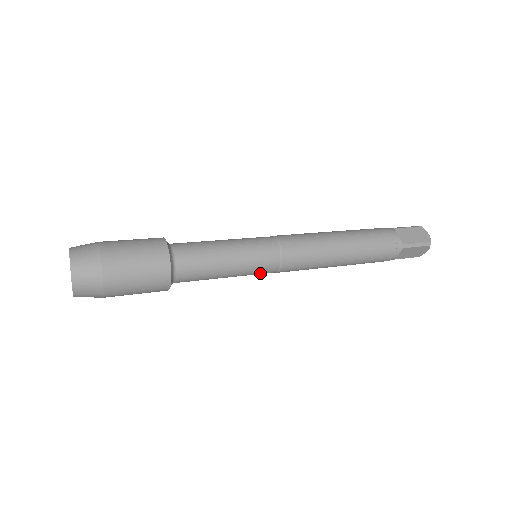
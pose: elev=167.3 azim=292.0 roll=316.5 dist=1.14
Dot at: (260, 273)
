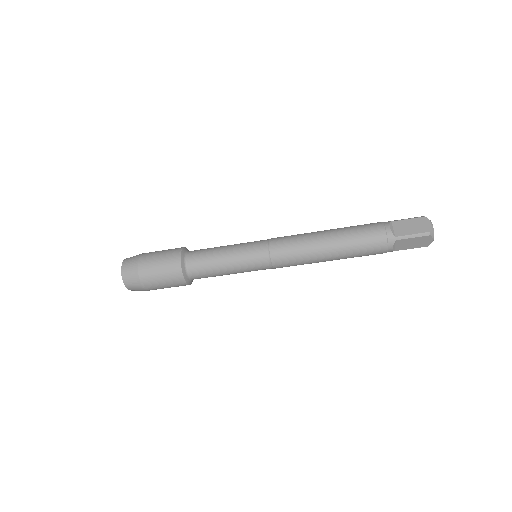
Dot at: occluded
